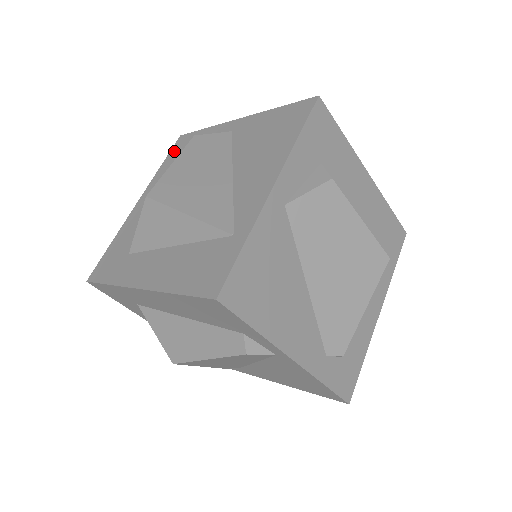
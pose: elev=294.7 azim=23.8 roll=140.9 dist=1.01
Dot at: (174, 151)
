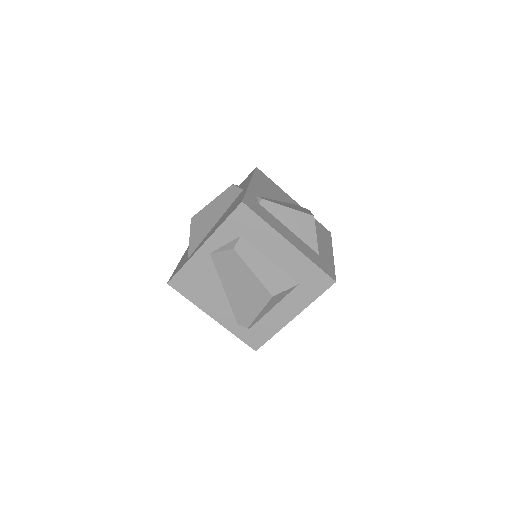
Dot at: (246, 178)
